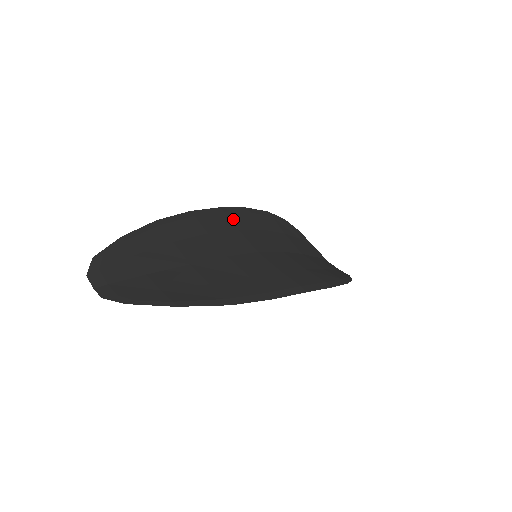
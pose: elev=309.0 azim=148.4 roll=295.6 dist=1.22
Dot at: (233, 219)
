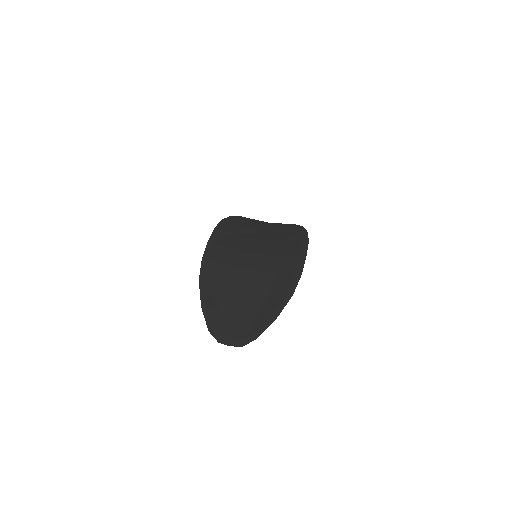
Dot at: (222, 243)
